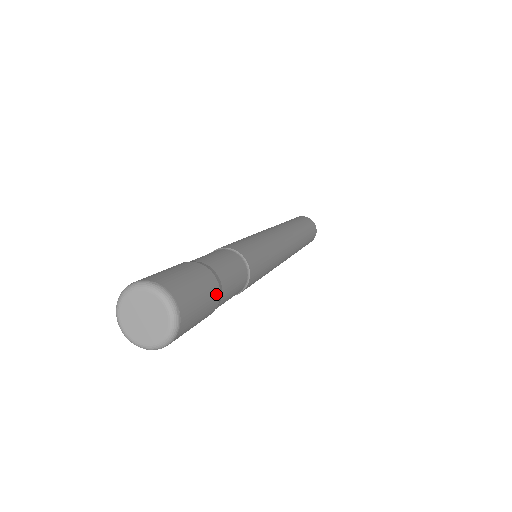
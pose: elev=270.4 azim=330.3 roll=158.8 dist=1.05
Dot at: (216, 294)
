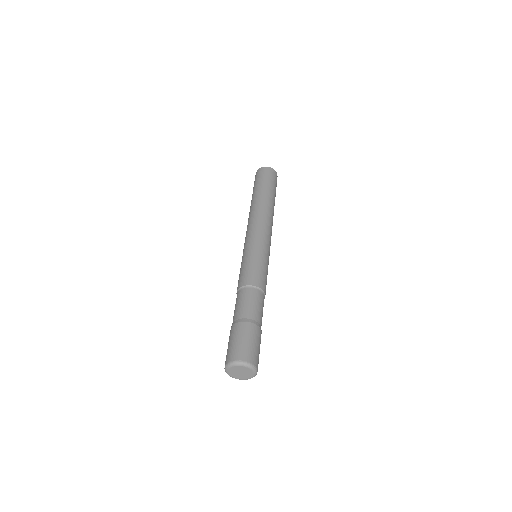
Dot at: (260, 333)
